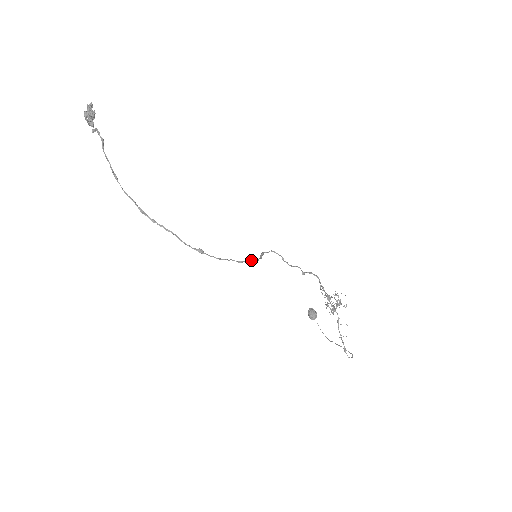
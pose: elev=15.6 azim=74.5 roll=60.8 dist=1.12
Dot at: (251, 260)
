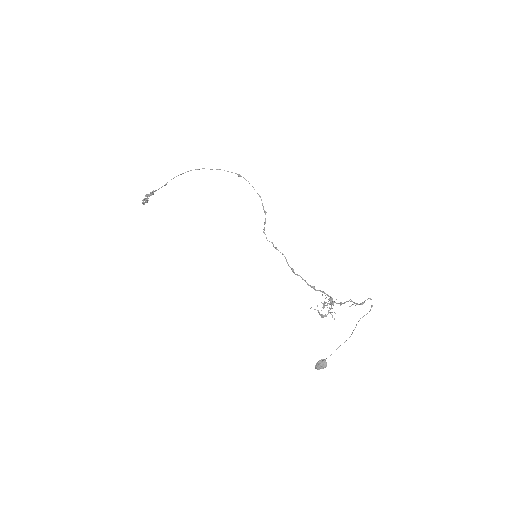
Dot at: (263, 206)
